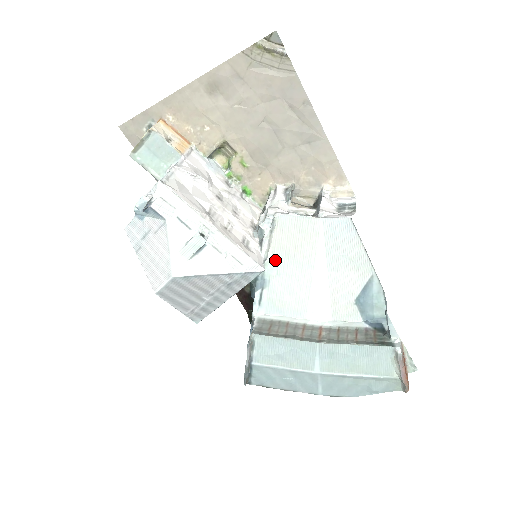
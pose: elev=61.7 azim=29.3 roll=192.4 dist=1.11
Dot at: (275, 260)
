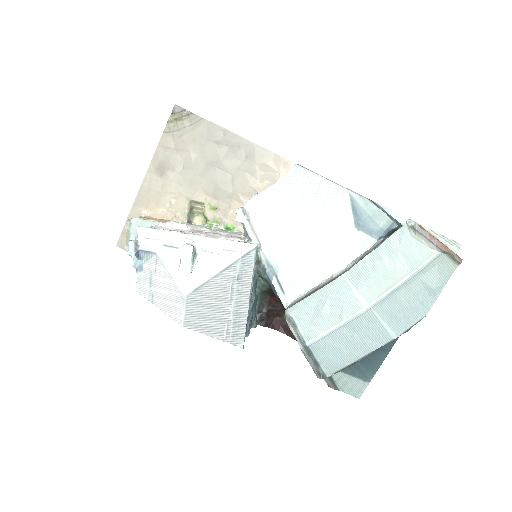
Dot at: (268, 243)
